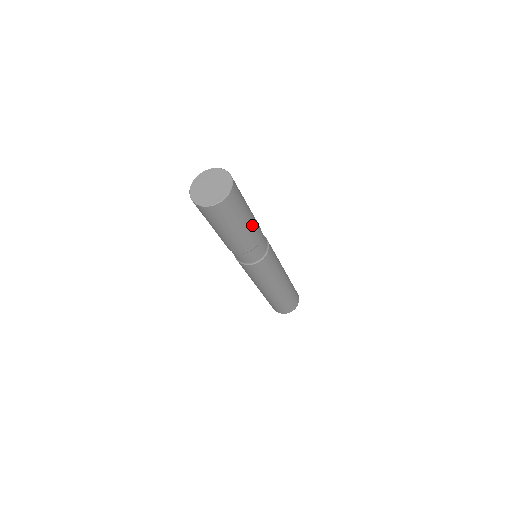
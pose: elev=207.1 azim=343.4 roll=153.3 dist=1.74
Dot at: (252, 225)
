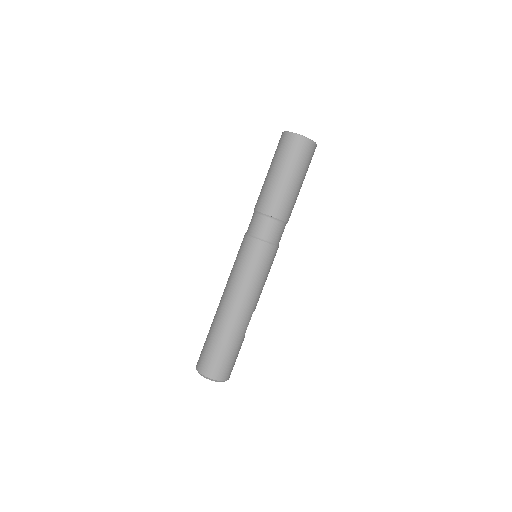
Dot at: (289, 194)
